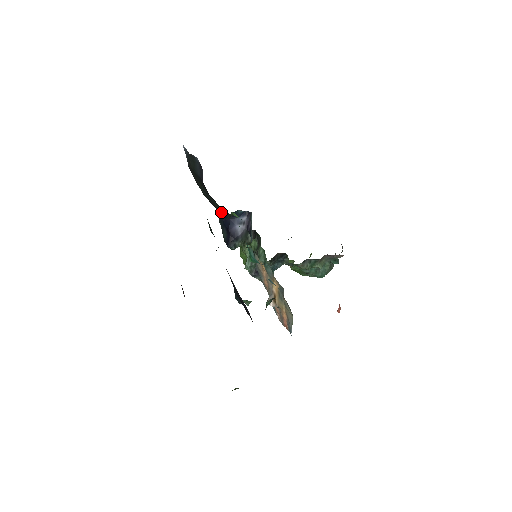
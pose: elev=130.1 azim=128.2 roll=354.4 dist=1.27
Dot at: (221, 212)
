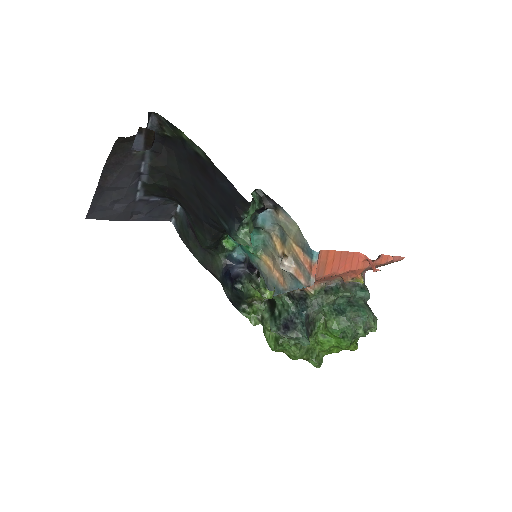
Dot at: (220, 269)
